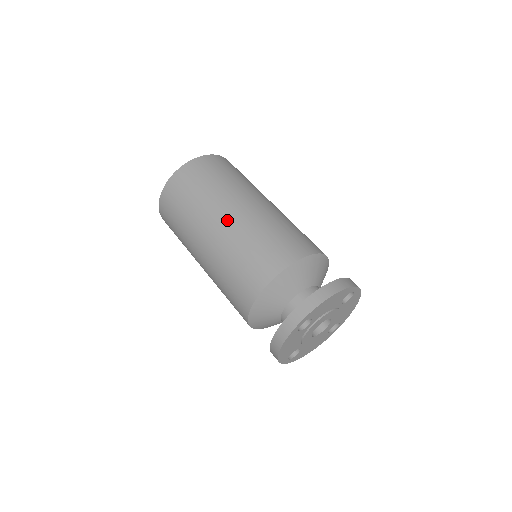
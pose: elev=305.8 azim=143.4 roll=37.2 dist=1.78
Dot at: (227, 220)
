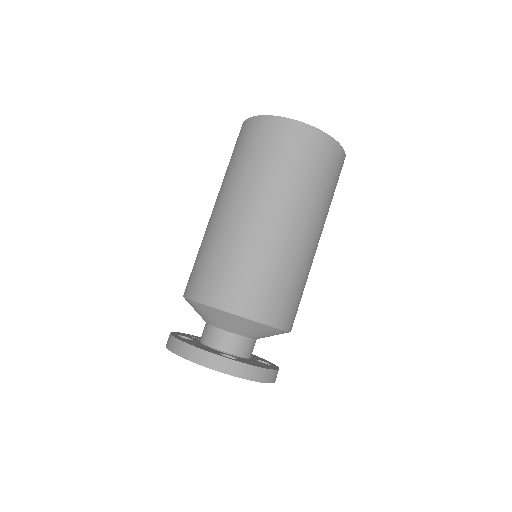
Dot at: (214, 212)
